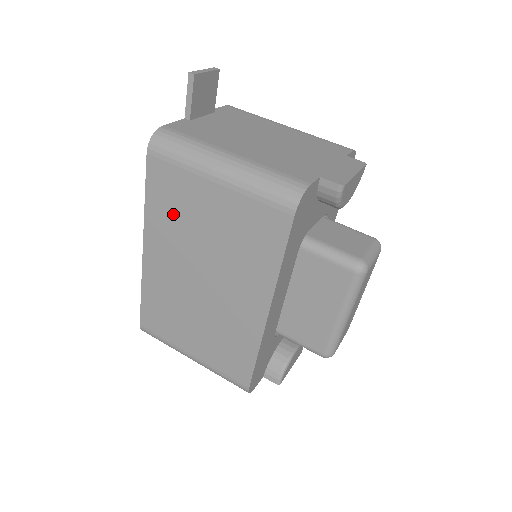
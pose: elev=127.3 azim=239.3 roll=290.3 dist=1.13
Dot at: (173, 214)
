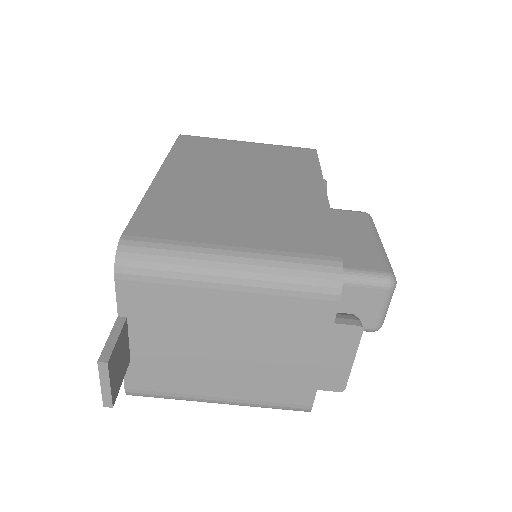
Dot at: occluded
